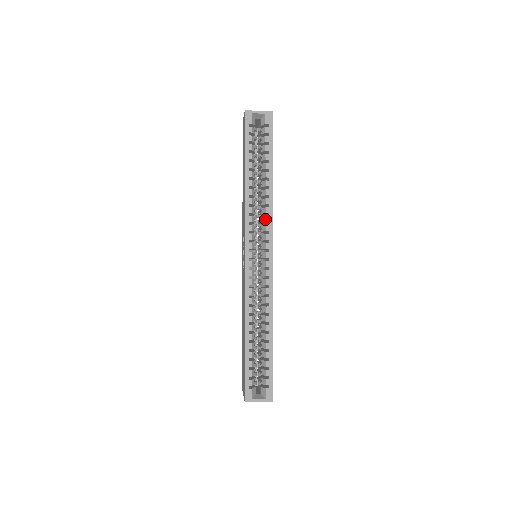
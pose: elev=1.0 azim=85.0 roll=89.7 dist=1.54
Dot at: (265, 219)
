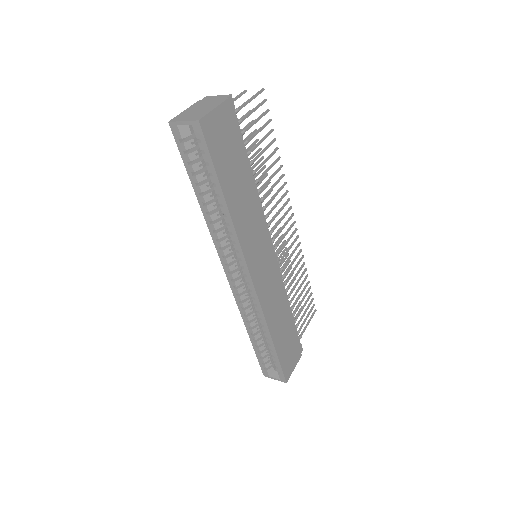
Dot at: occluded
